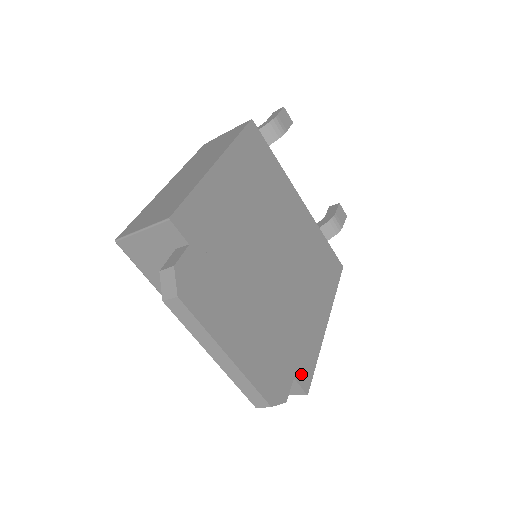
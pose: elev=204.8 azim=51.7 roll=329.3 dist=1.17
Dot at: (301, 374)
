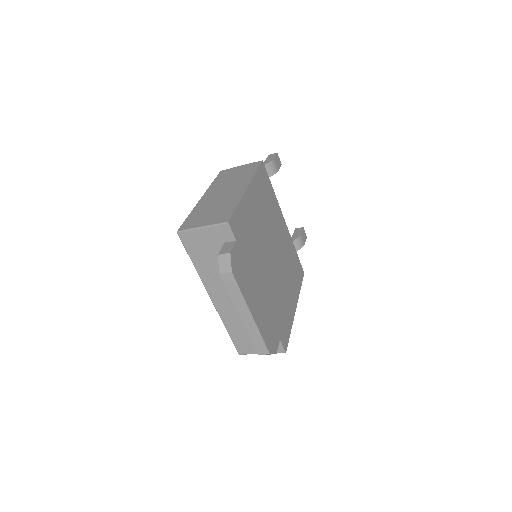
Dot at: (283, 339)
